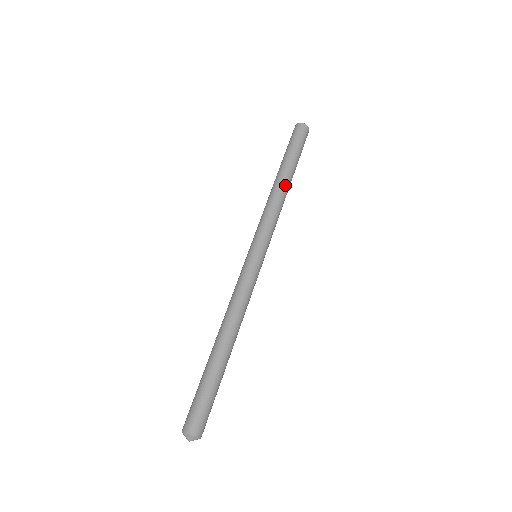
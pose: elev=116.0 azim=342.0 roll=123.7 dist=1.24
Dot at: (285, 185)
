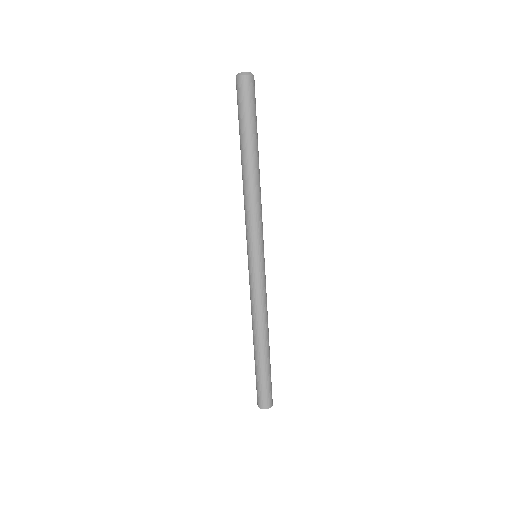
Dot at: (258, 171)
